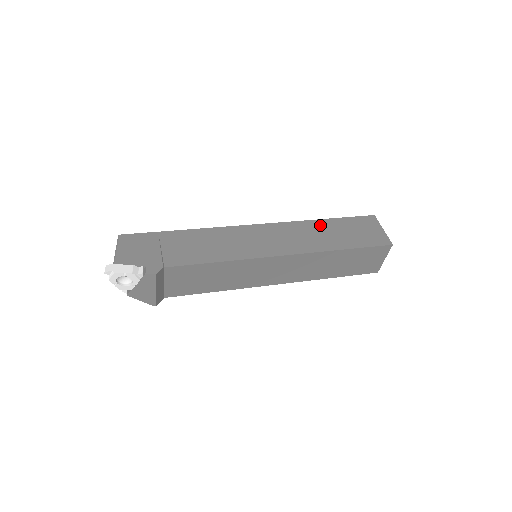
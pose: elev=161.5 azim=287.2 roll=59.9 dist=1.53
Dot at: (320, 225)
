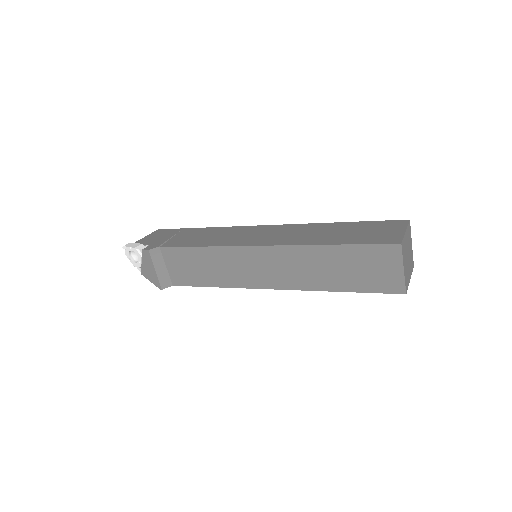
Dot at: (328, 226)
